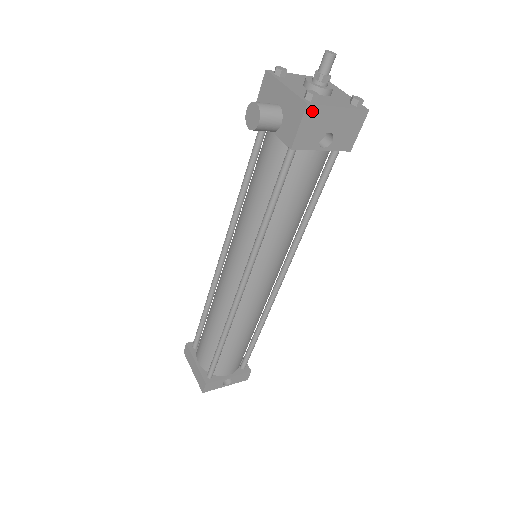
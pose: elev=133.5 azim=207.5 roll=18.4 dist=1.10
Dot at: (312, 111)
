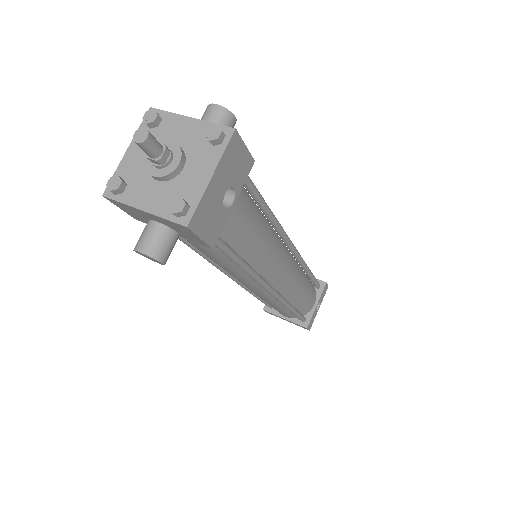
Dot at: (196, 219)
